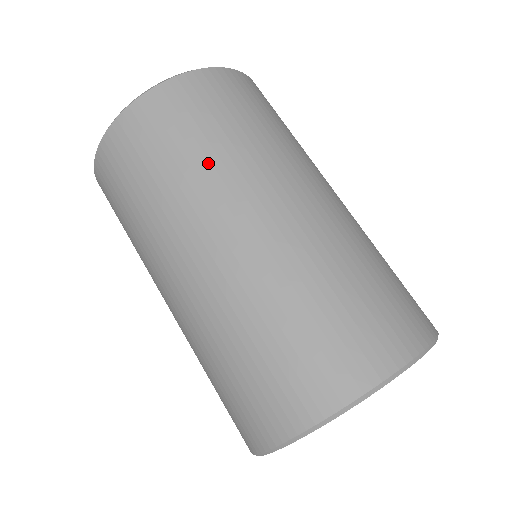
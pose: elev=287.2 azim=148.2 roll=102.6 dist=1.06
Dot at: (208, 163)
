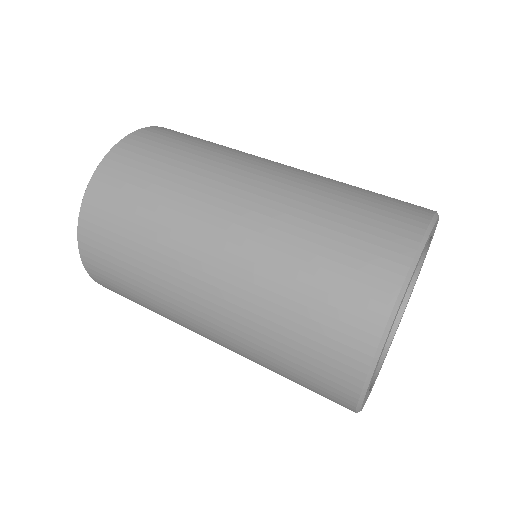
Dot at: (156, 225)
